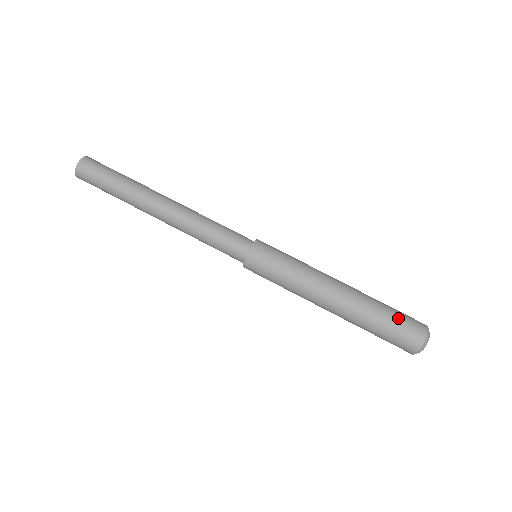
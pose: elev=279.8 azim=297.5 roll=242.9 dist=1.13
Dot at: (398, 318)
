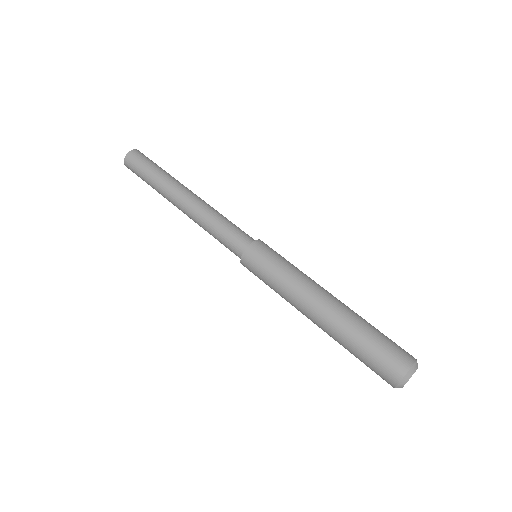
Dot at: (375, 350)
